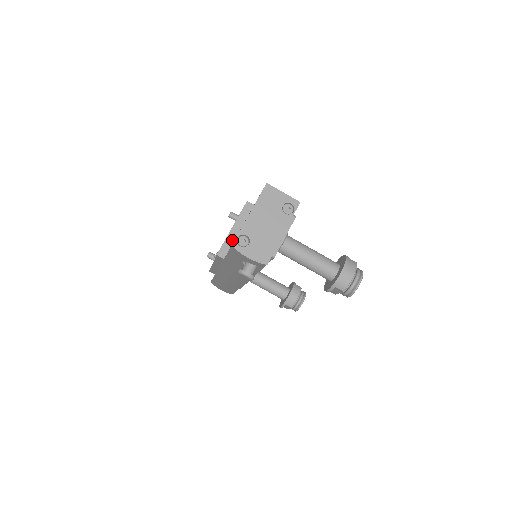
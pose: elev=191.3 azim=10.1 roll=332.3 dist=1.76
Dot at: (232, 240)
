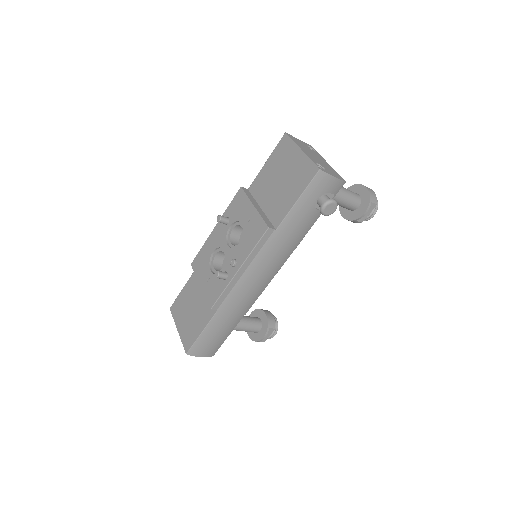
Dot at: (264, 215)
